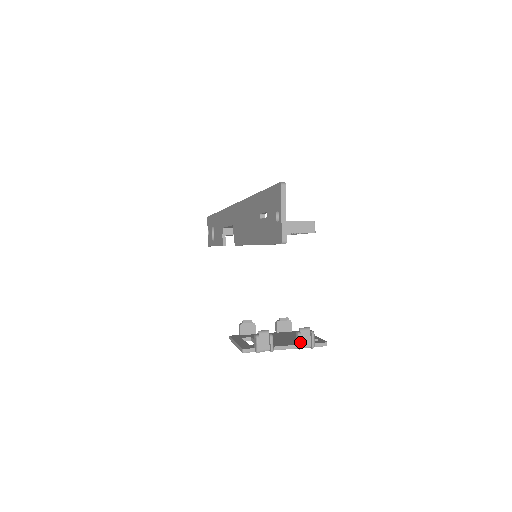
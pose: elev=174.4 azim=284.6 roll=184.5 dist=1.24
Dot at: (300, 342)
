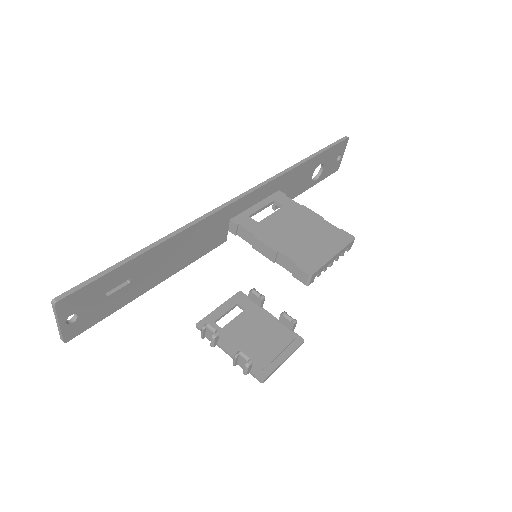
Dot at: (234, 361)
